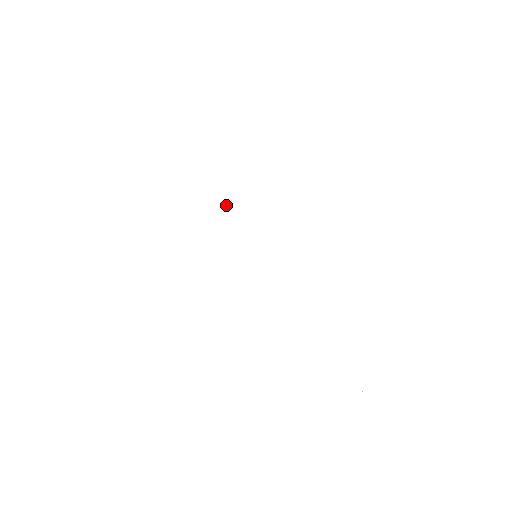
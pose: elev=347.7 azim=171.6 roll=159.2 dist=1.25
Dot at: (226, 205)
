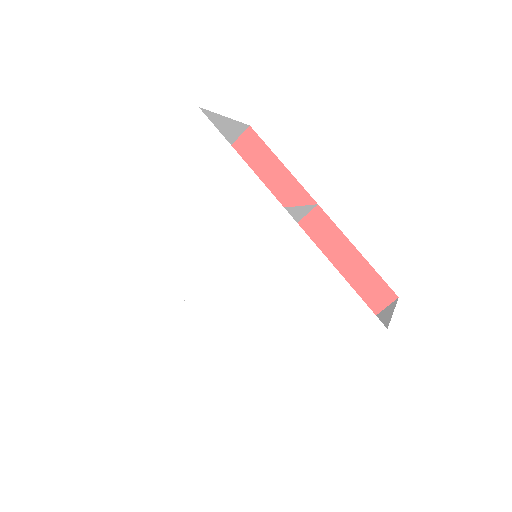
Dot at: (226, 198)
